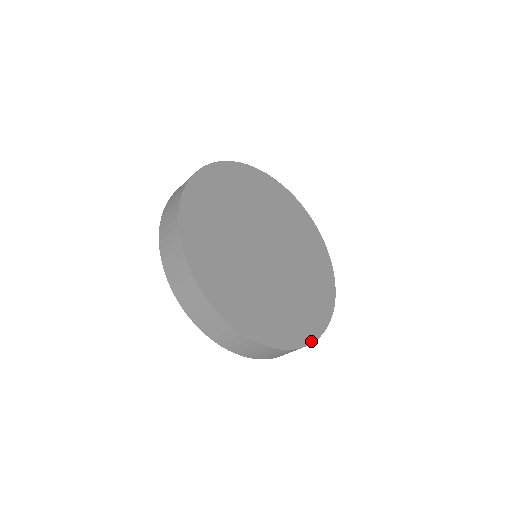
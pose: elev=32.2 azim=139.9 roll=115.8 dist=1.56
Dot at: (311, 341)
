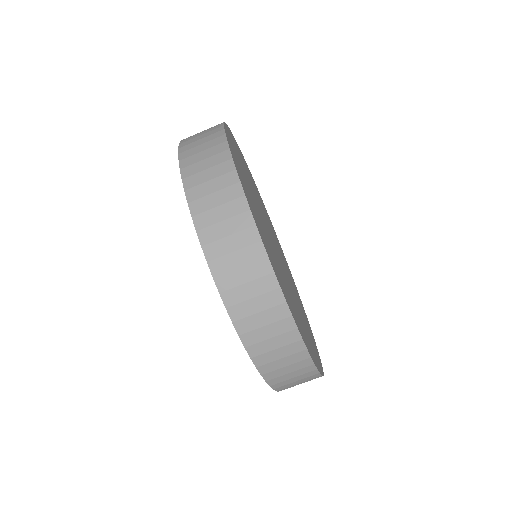
Dot at: (322, 370)
